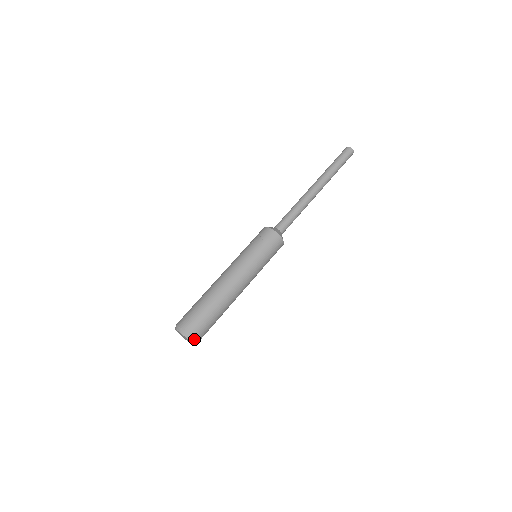
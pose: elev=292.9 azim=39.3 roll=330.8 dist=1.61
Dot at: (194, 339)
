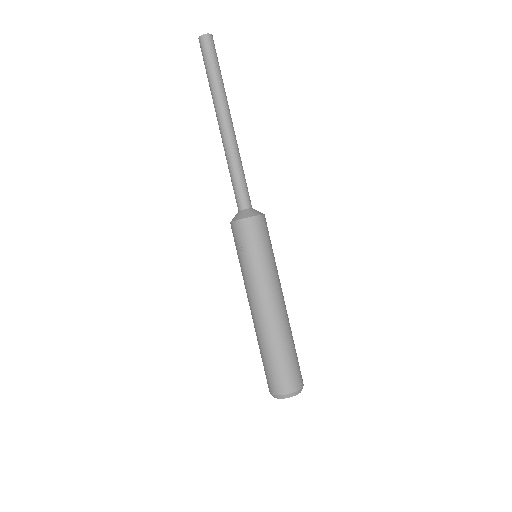
Dot at: (296, 390)
